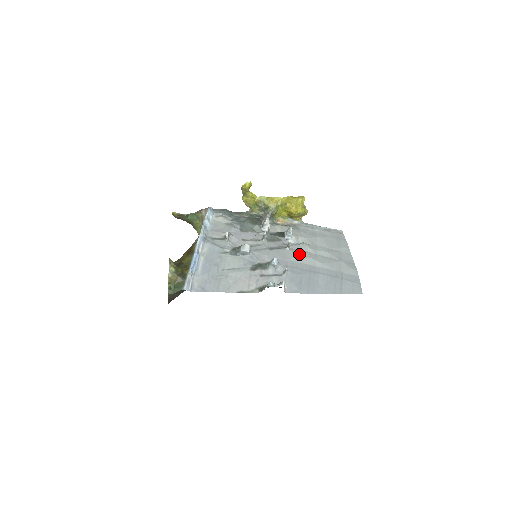
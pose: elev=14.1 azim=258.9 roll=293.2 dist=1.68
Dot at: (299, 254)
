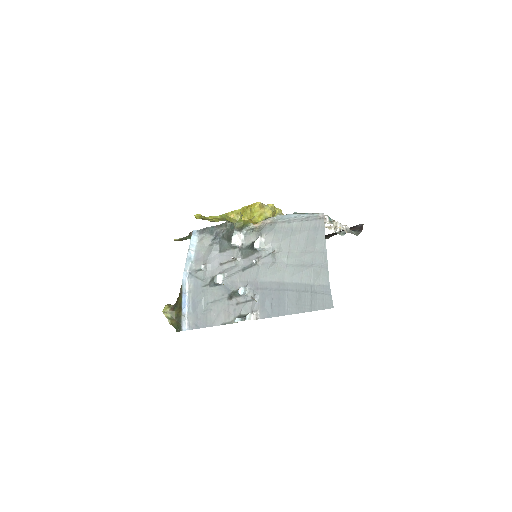
Dot at: (268, 270)
